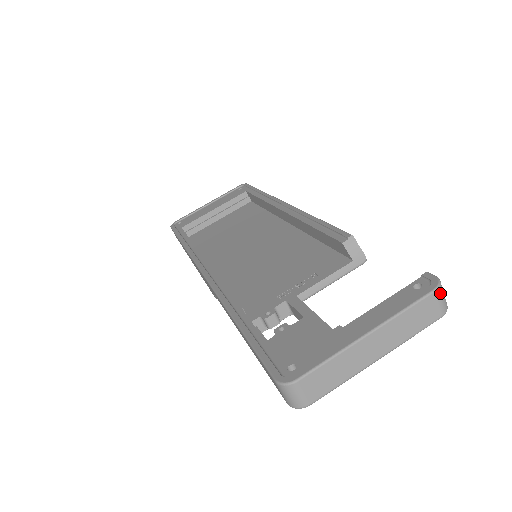
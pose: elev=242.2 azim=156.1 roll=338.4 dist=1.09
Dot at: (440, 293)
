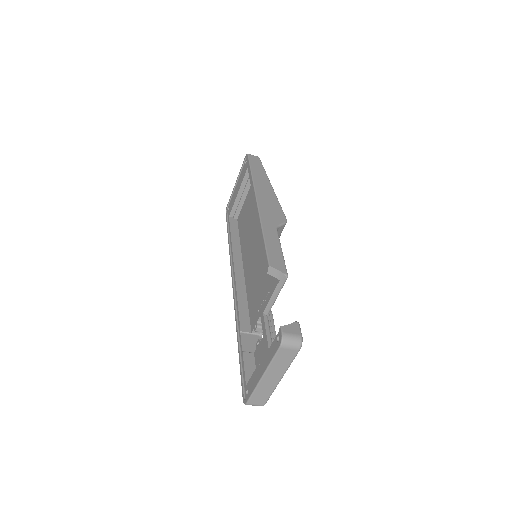
Dot at: (285, 345)
